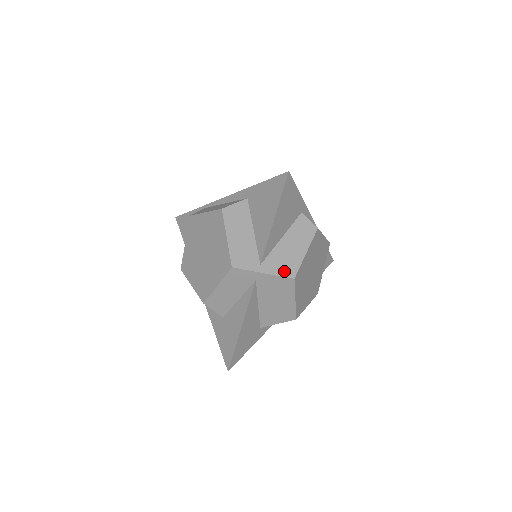
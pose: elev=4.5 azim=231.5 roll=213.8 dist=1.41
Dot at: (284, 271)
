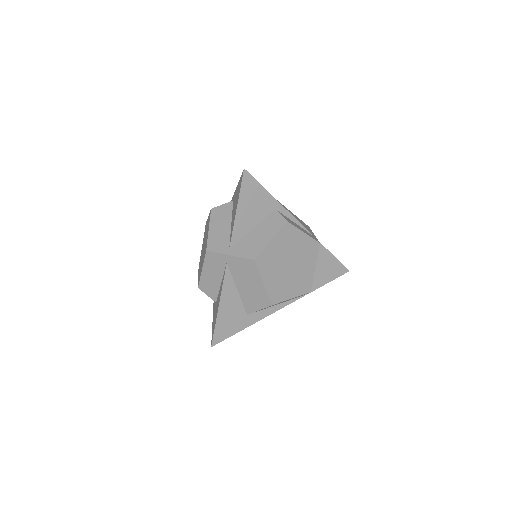
Dot at: (247, 254)
